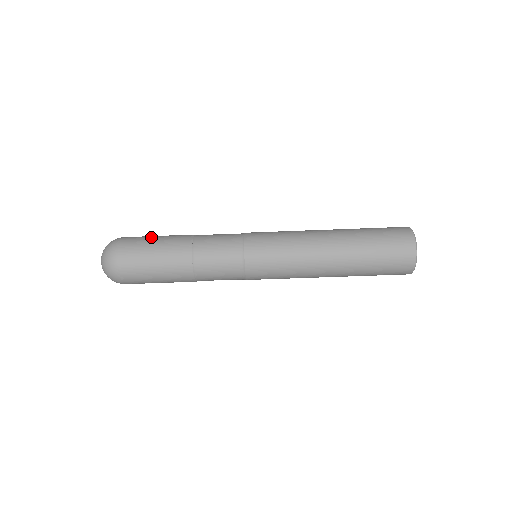
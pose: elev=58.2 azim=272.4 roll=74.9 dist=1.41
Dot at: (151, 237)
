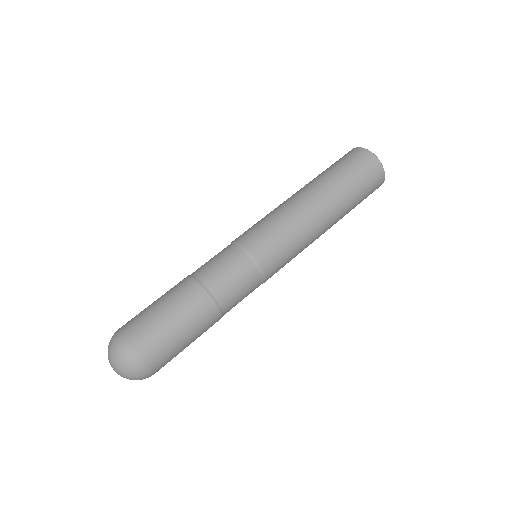
Dot at: occluded
